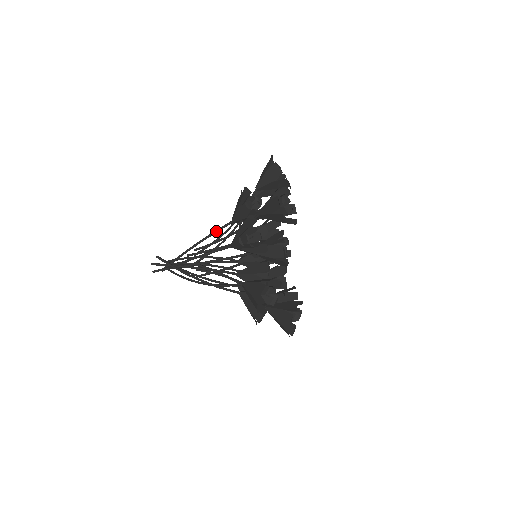
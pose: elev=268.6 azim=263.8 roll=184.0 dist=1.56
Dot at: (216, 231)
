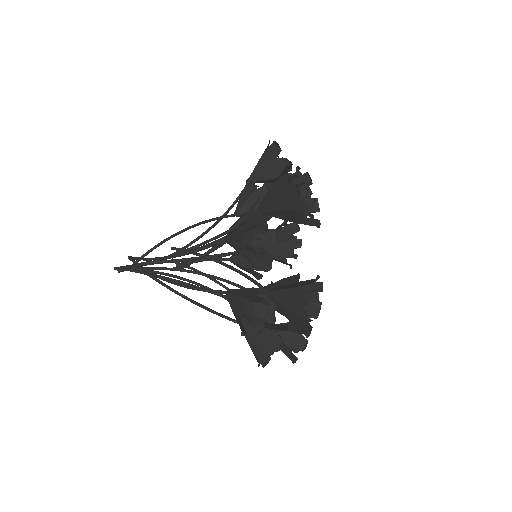
Dot at: occluded
